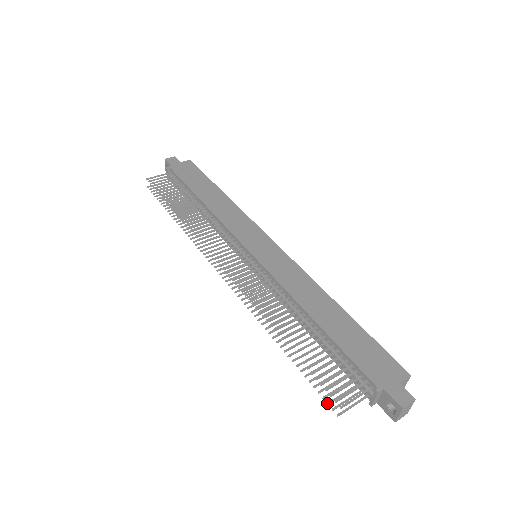
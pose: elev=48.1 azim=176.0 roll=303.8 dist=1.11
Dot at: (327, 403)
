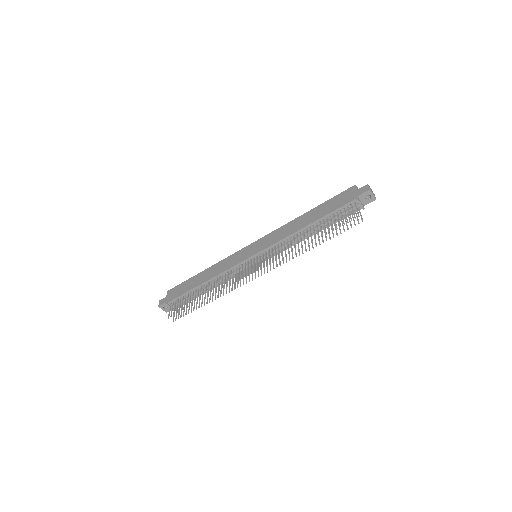
Dot at: occluded
